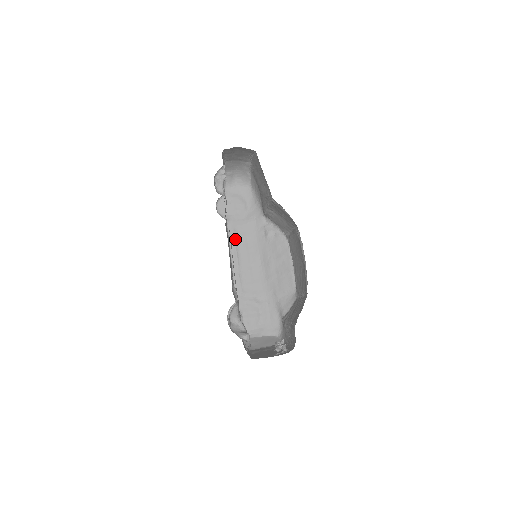
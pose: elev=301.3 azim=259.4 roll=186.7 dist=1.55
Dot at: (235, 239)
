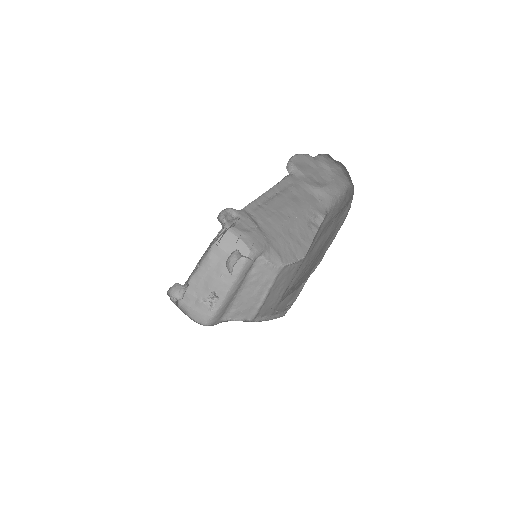
Dot at: (284, 189)
